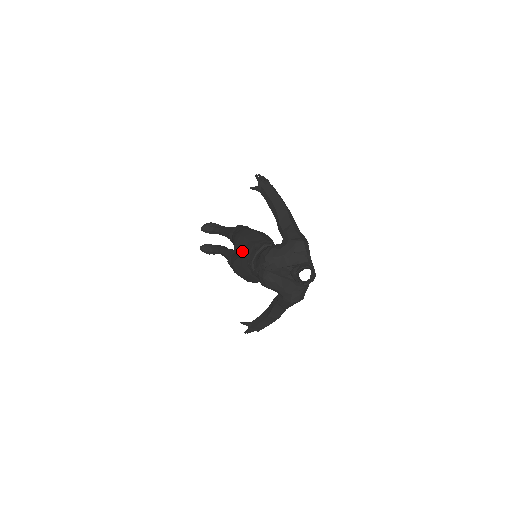
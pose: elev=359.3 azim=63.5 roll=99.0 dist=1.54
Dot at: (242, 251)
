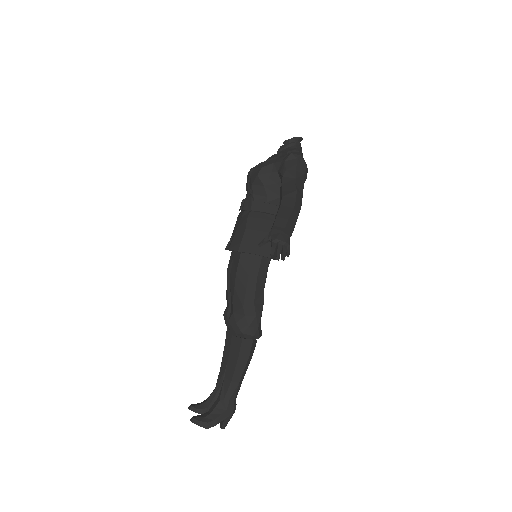
Dot at: occluded
